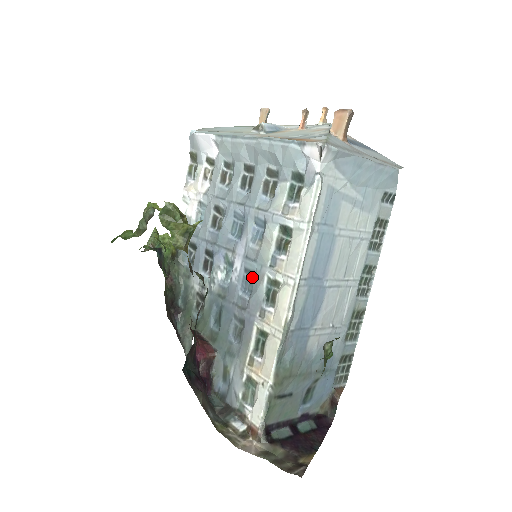
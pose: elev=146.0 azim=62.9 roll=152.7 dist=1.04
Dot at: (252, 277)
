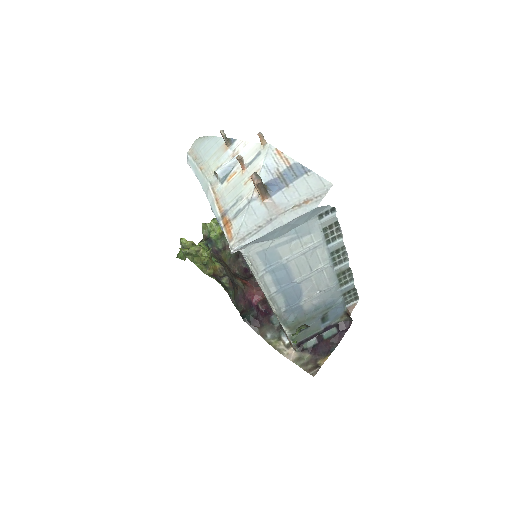
Dot at: occluded
